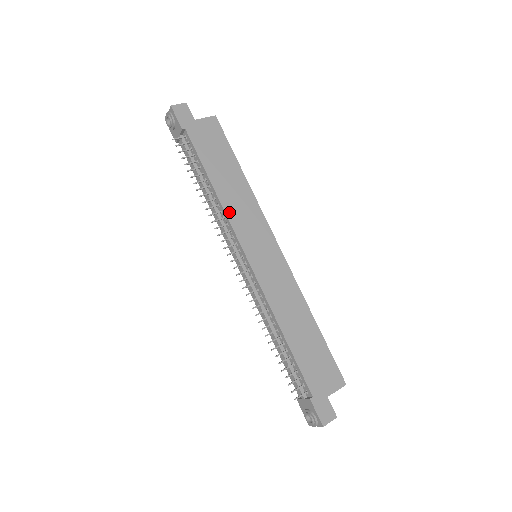
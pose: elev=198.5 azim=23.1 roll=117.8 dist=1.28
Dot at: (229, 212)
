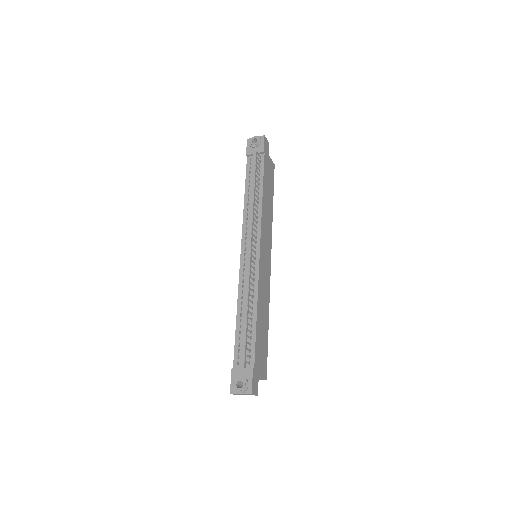
Dot at: (263, 216)
